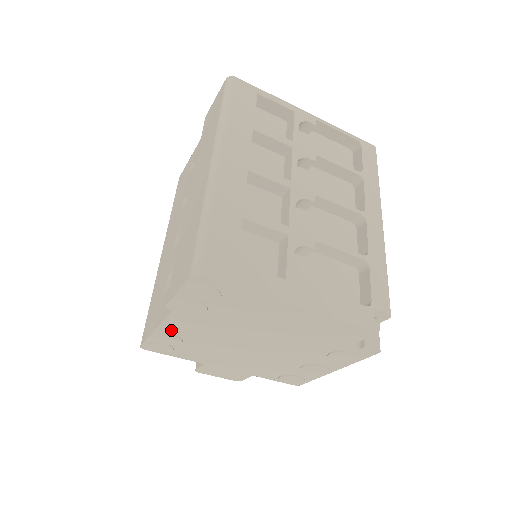
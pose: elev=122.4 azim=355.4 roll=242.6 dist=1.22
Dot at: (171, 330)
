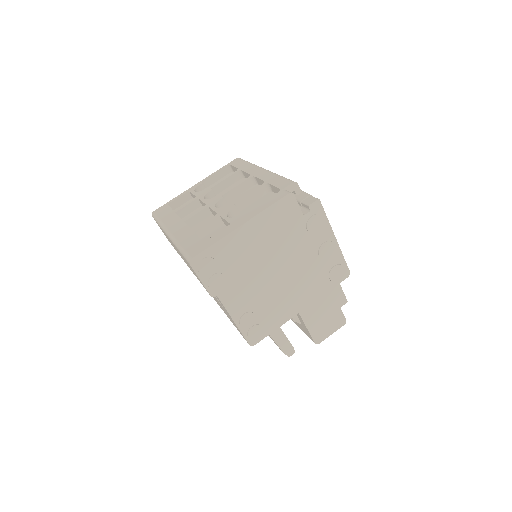
Dot at: (238, 311)
